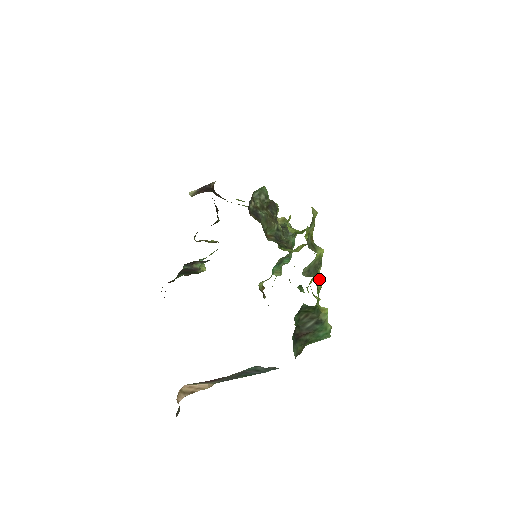
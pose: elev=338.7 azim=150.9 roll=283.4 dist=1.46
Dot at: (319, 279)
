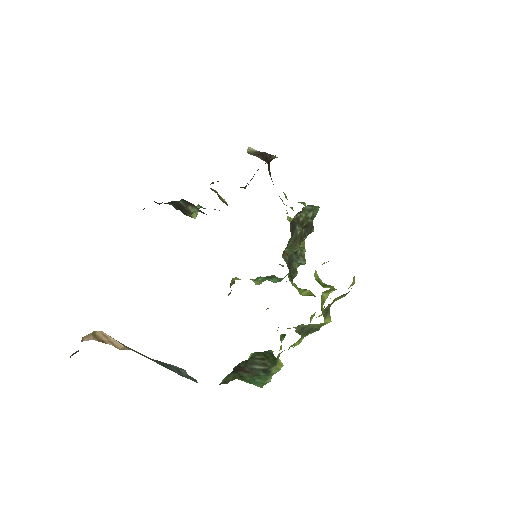
Dot at: (302, 339)
